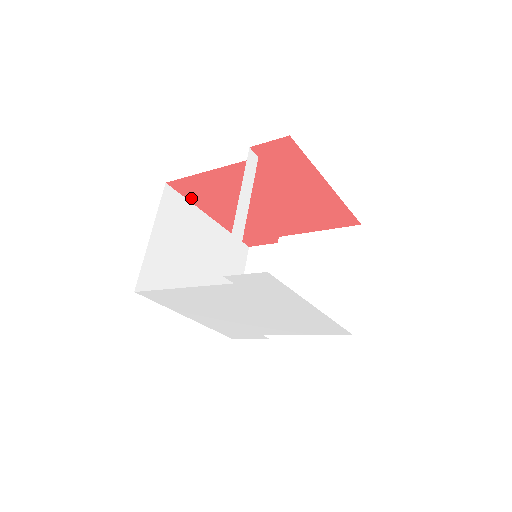
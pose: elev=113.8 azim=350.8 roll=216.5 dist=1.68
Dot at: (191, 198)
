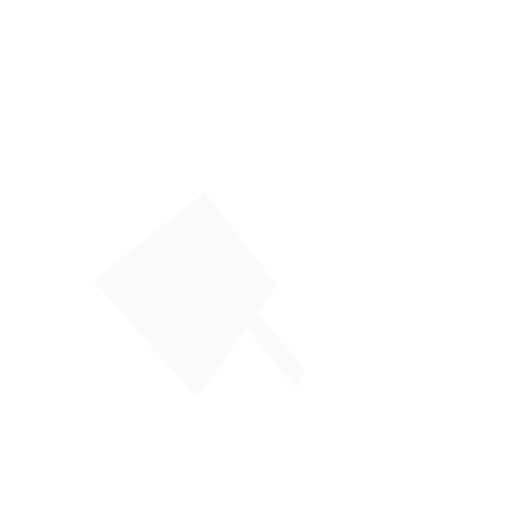
Dot at: occluded
